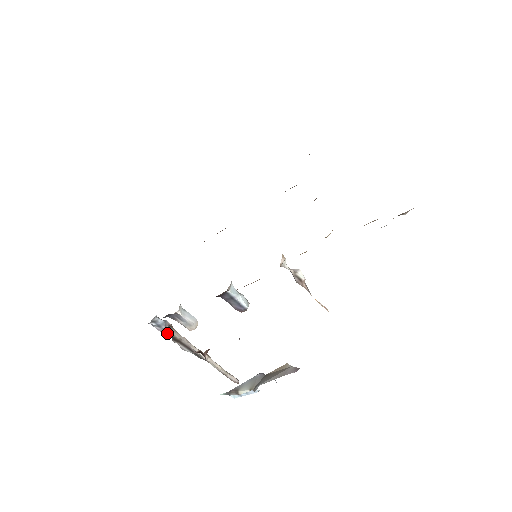
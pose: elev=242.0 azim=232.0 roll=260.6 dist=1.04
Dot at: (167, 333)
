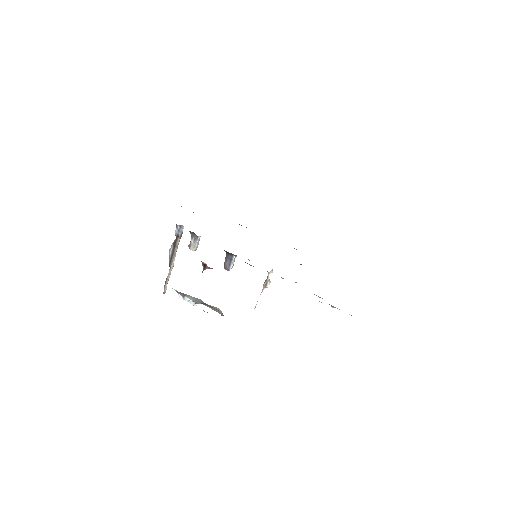
Dot at: (177, 237)
